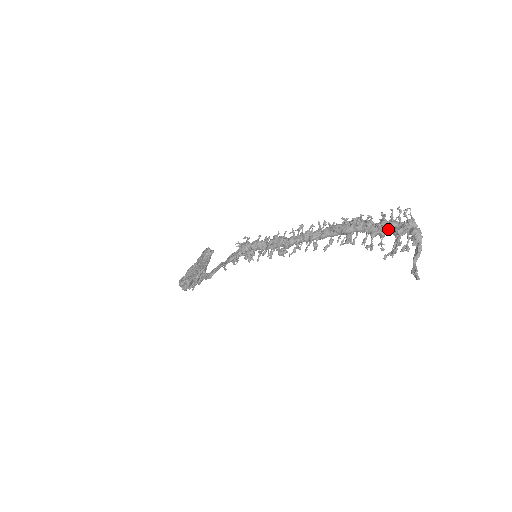
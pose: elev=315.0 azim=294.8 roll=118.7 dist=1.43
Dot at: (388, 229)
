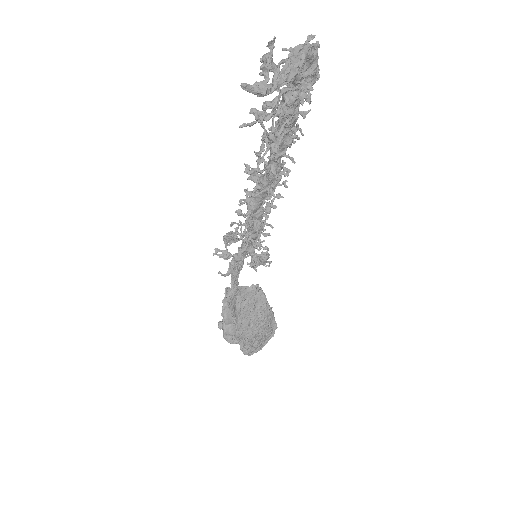
Dot at: occluded
